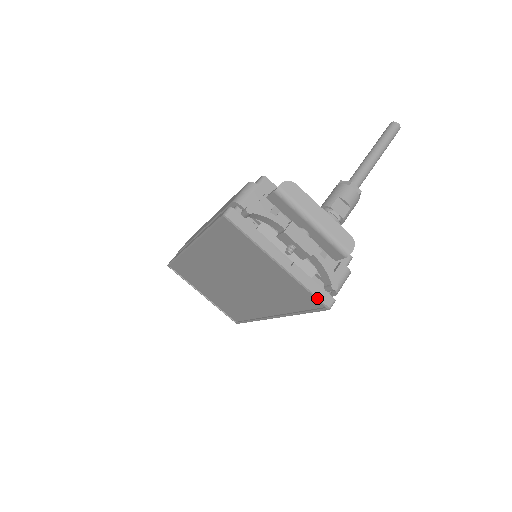
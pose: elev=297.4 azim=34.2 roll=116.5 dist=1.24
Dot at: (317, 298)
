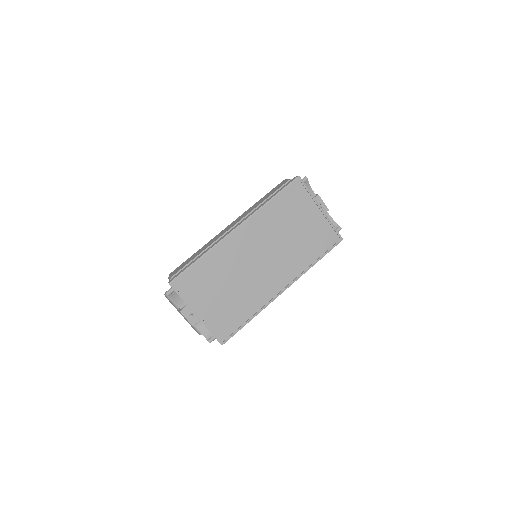
Dot at: (337, 232)
